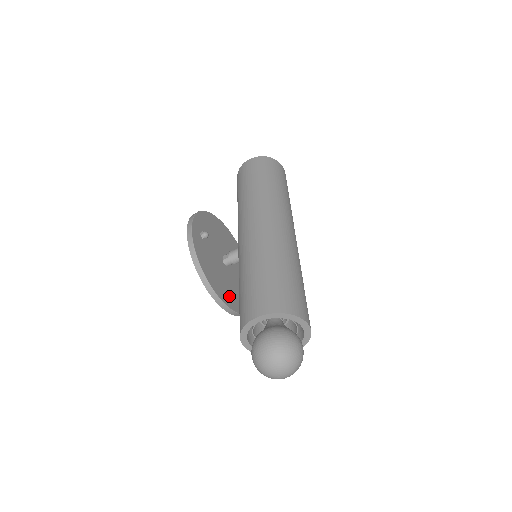
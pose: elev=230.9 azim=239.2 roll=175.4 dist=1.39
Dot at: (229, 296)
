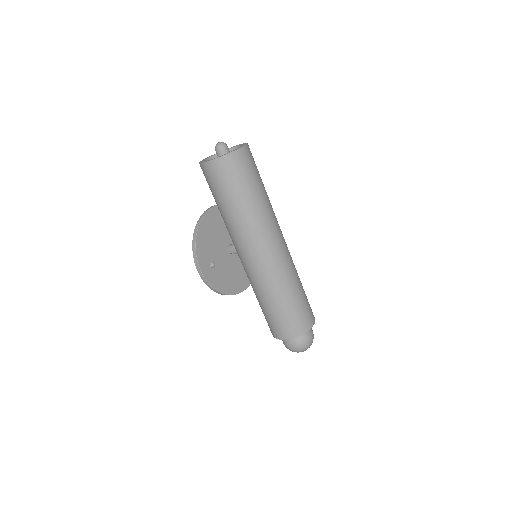
Dot at: (246, 275)
